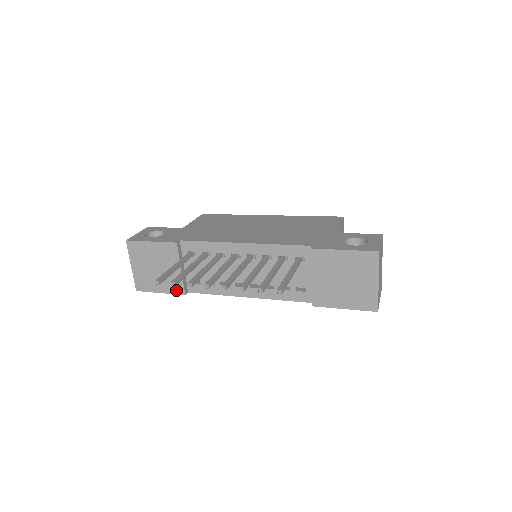
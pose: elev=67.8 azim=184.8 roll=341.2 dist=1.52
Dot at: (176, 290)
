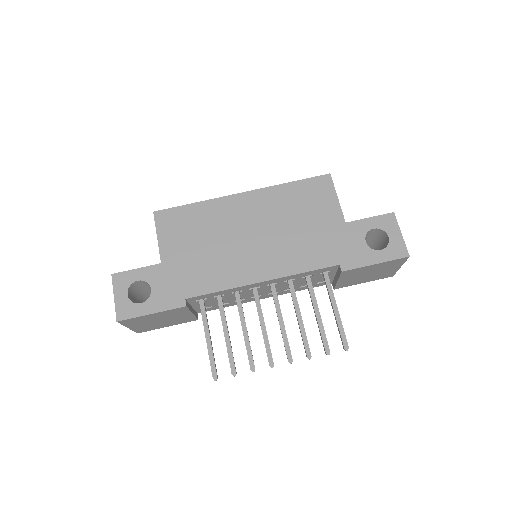
Dot at: (187, 321)
